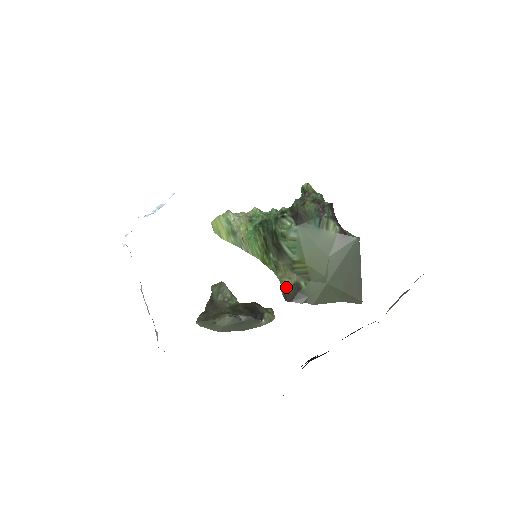
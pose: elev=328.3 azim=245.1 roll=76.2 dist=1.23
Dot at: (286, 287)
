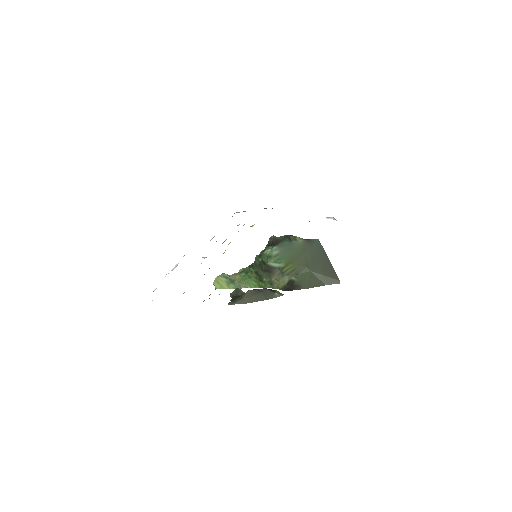
Dot at: (283, 287)
